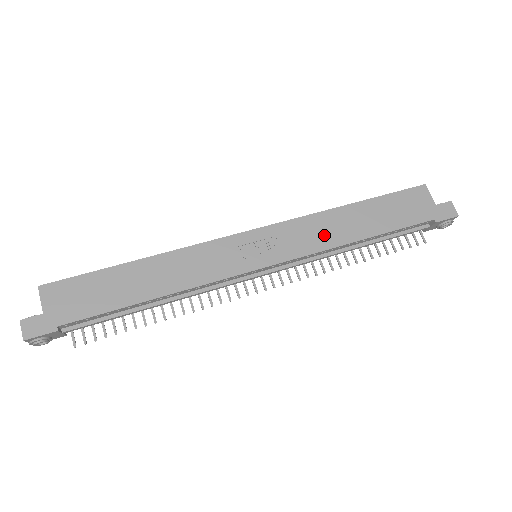
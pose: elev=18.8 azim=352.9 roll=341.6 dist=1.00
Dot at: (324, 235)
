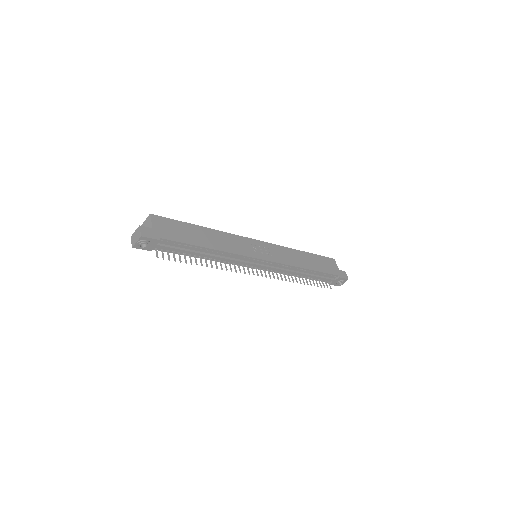
Dot at: (291, 259)
